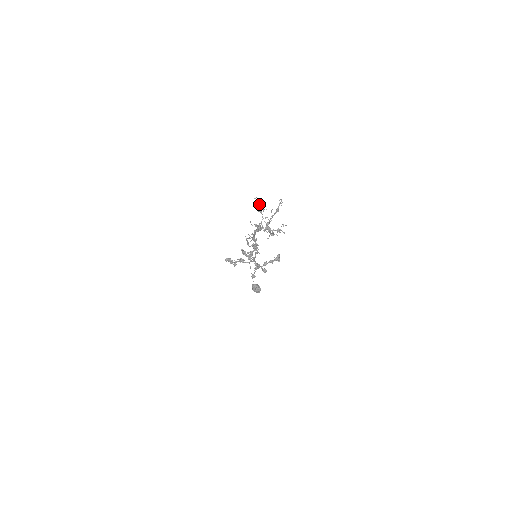
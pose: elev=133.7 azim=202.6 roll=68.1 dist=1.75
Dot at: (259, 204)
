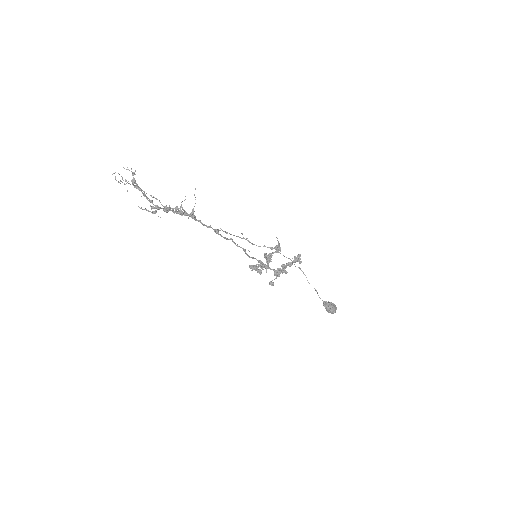
Dot at: (115, 178)
